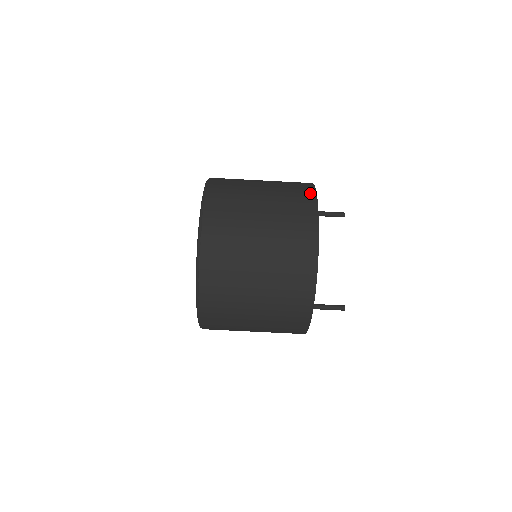
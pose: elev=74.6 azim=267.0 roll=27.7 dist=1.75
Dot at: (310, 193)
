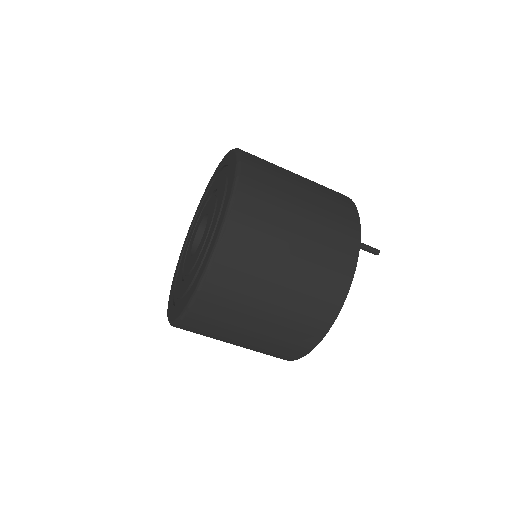
Dot at: (343, 286)
